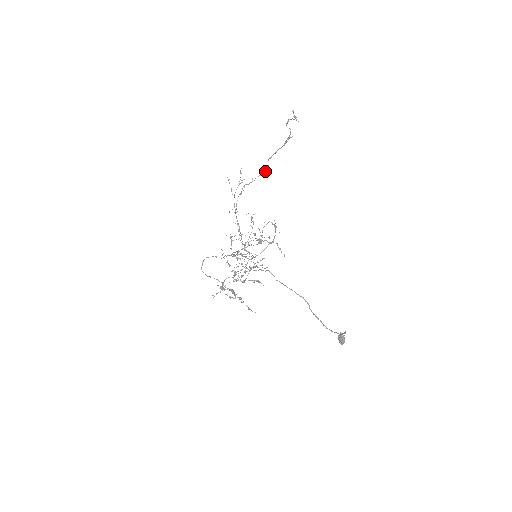
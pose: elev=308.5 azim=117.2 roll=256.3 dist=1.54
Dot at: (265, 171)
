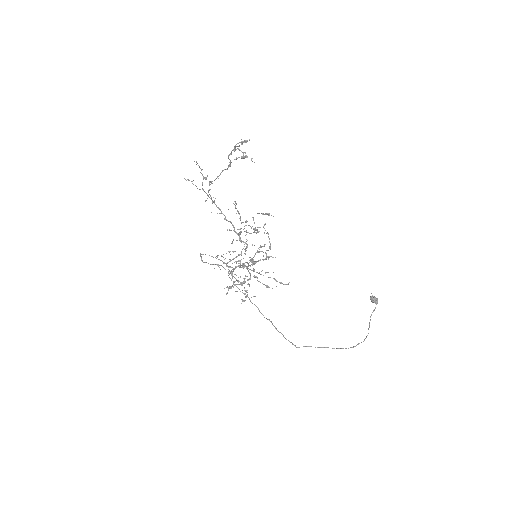
Dot at: (229, 166)
